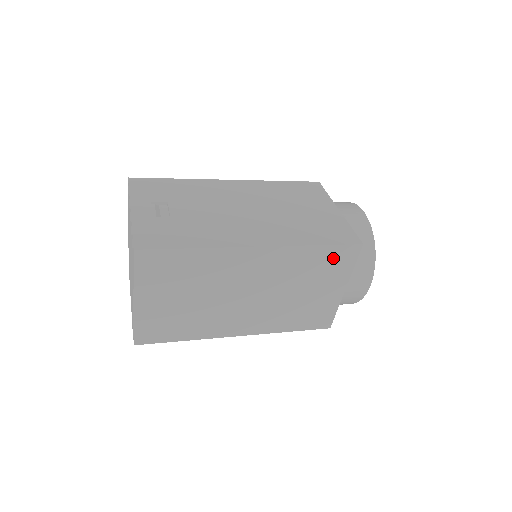
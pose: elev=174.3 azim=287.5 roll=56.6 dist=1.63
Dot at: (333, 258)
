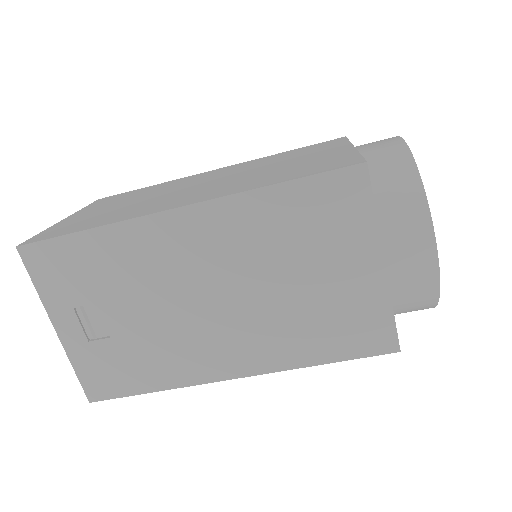
Dot at: occluded
